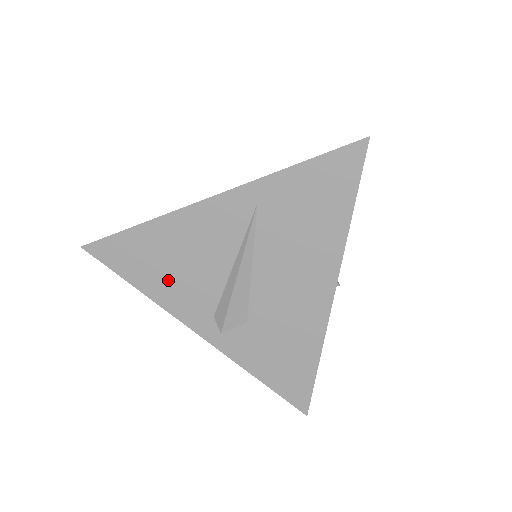
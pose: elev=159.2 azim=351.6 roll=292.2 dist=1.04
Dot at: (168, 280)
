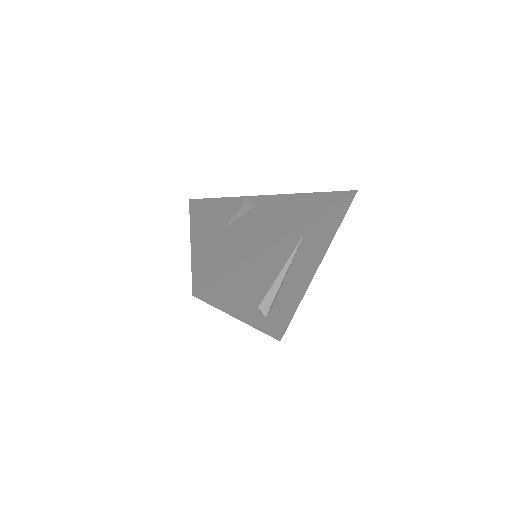
Dot at: (241, 296)
